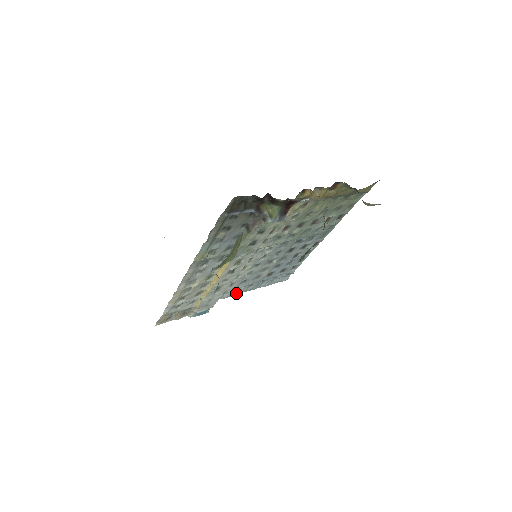
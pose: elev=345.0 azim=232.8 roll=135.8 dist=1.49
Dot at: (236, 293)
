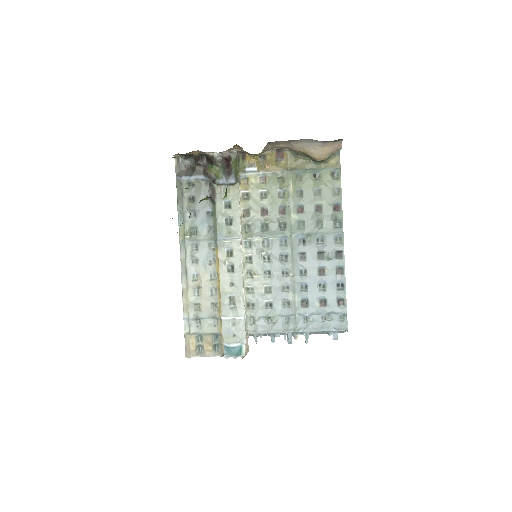
Dot at: (271, 330)
